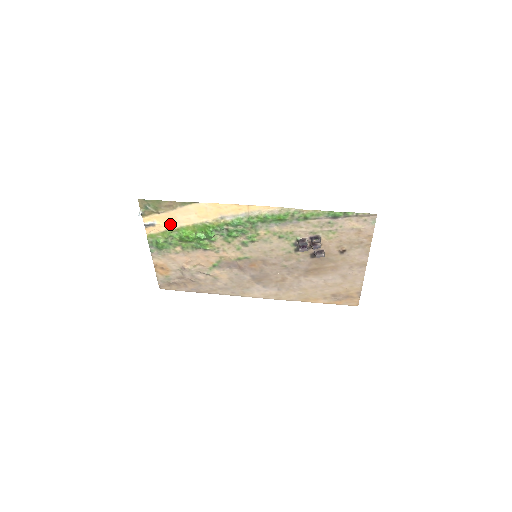
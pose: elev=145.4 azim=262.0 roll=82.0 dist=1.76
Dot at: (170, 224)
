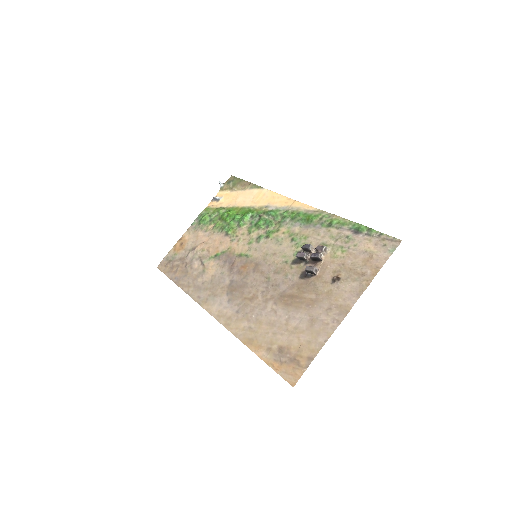
Dot at: (229, 203)
